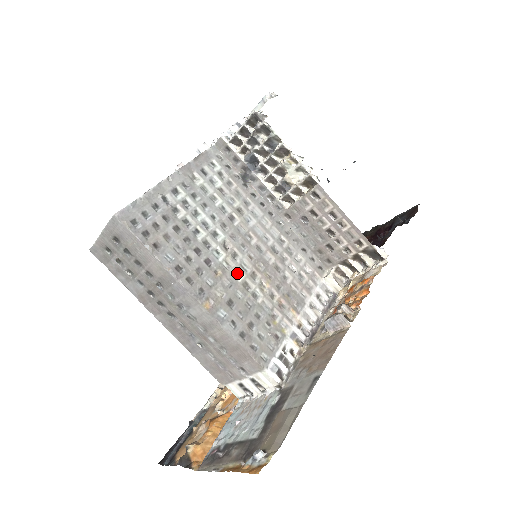
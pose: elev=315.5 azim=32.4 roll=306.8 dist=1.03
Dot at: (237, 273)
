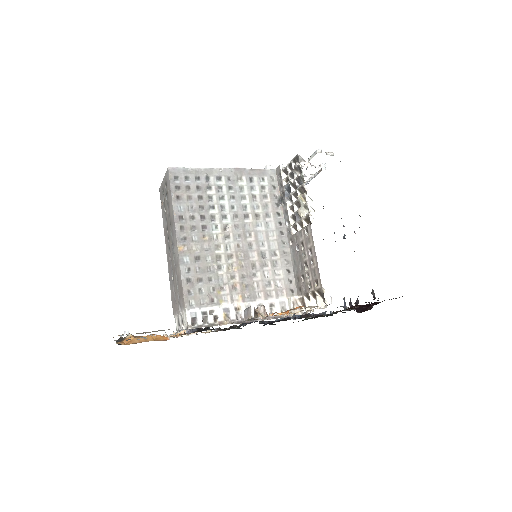
Dot at: (219, 247)
